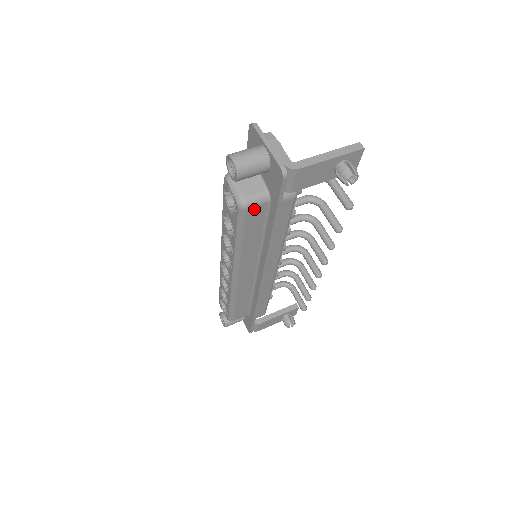
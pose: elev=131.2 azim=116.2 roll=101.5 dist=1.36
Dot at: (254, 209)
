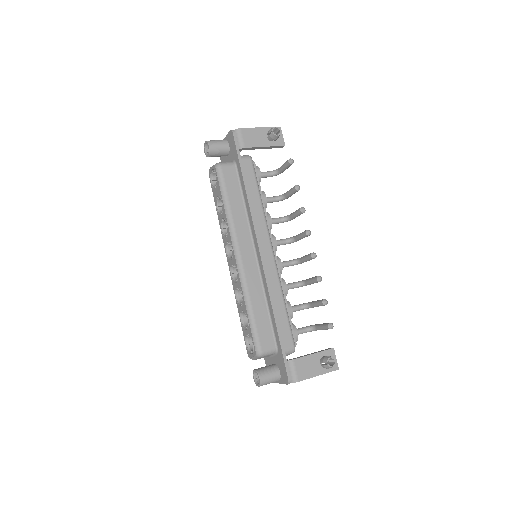
Dot at: (227, 169)
